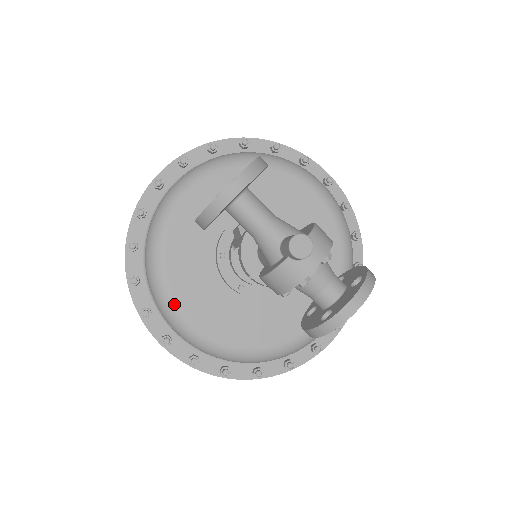
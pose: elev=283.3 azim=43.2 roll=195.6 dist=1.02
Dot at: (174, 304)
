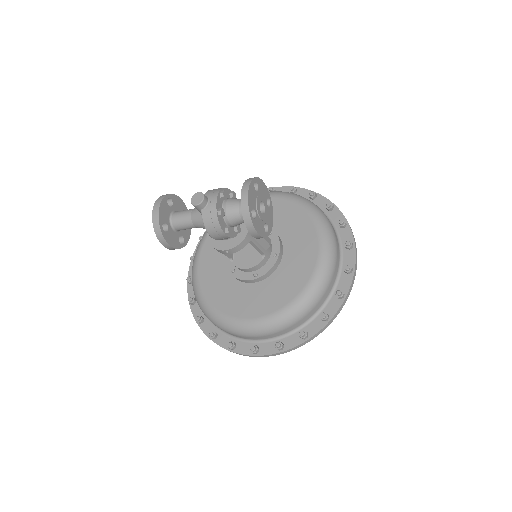
Dot at: (232, 319)
